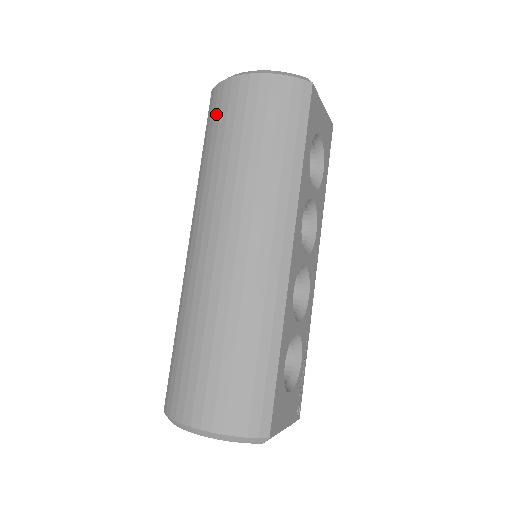
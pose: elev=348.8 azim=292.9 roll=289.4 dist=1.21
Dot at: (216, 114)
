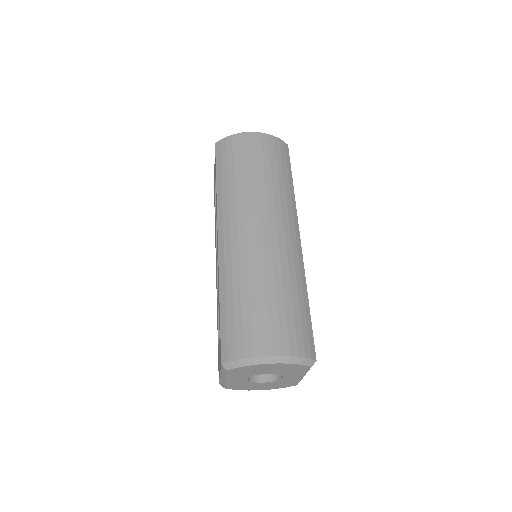
Dot at: (229, 154)
